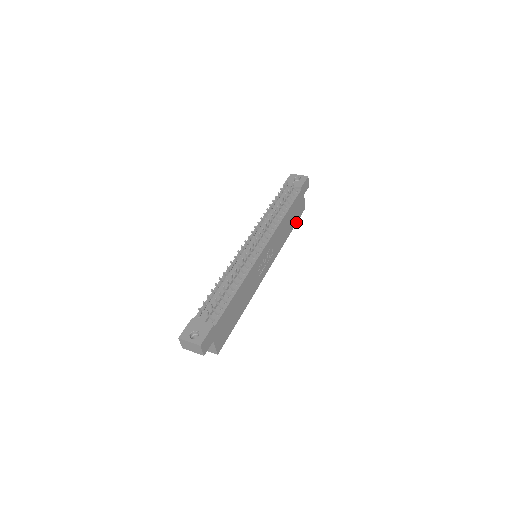
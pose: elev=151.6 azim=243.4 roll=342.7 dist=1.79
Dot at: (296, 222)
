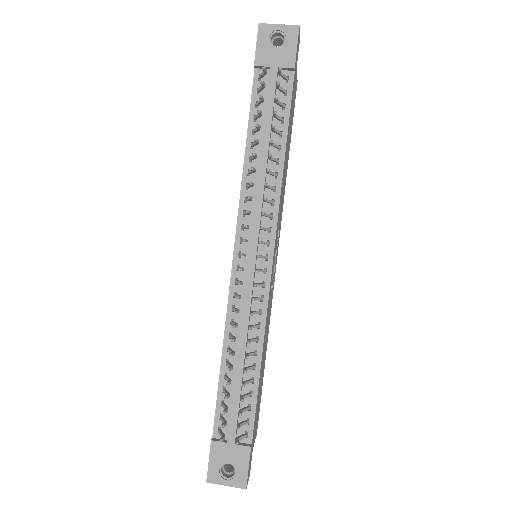
Dot at: occluded
